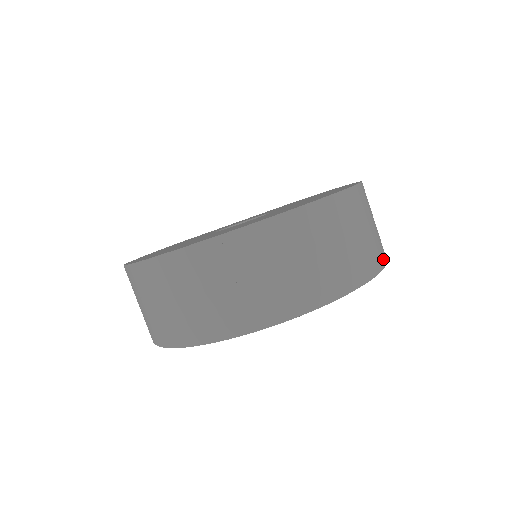
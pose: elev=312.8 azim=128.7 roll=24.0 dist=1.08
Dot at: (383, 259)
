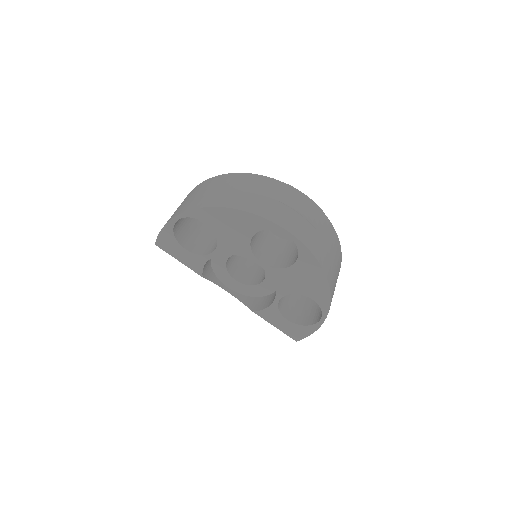
Dot at: occluded
